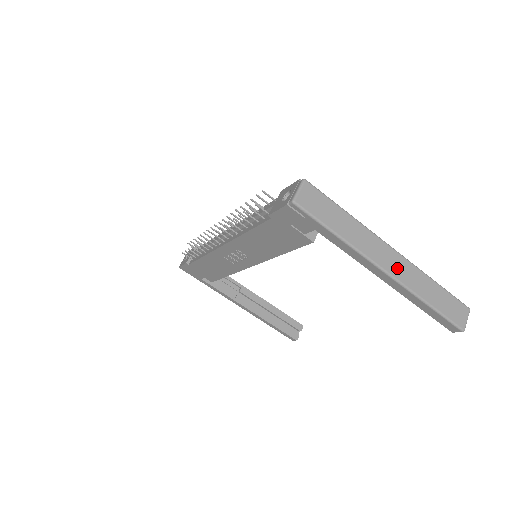
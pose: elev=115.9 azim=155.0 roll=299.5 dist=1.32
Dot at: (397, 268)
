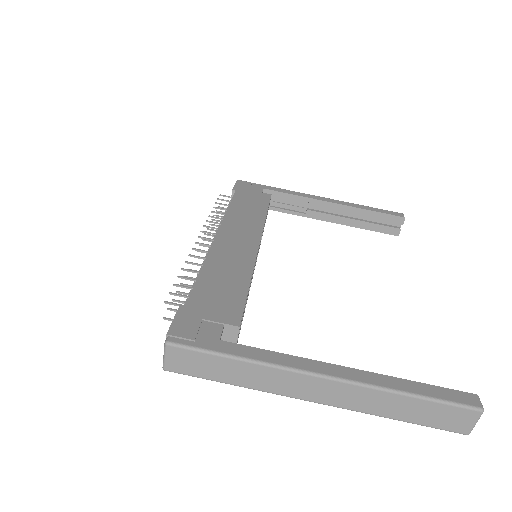
Dot at: (333, 396)
